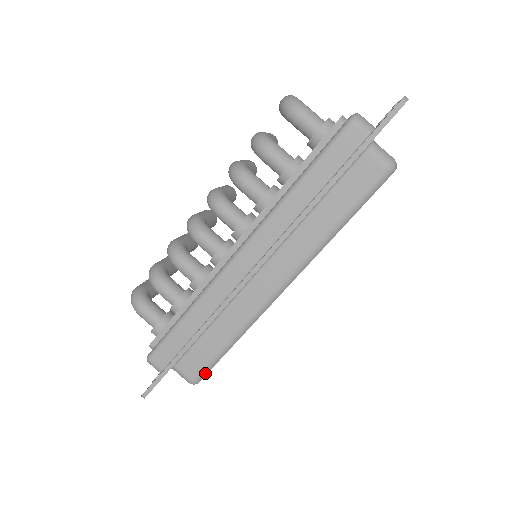
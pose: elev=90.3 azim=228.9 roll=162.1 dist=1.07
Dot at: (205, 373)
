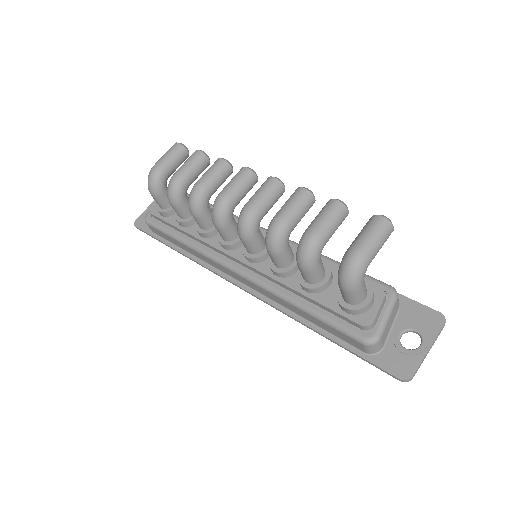
Dot at: occluded
